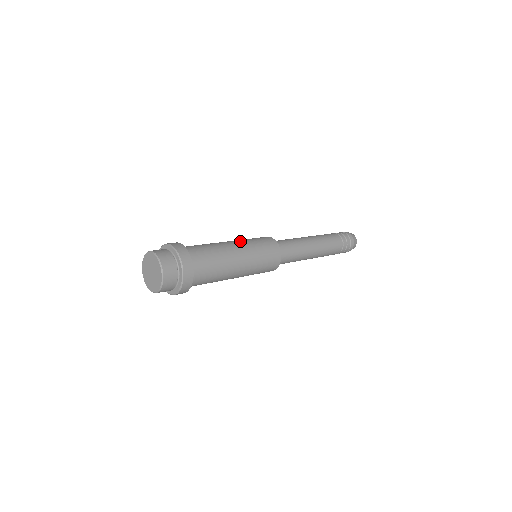
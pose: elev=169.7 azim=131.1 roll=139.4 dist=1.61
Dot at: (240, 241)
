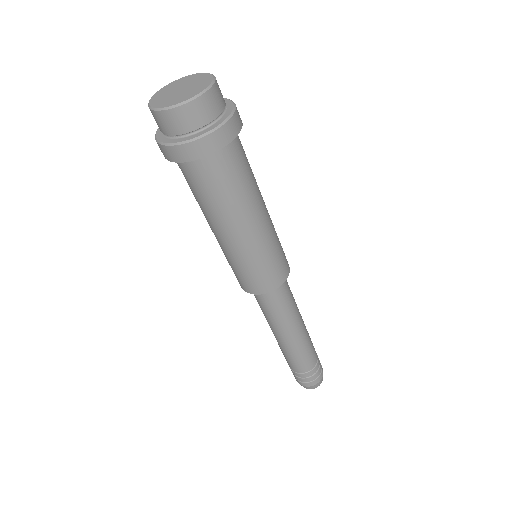
Dot at: occluded
